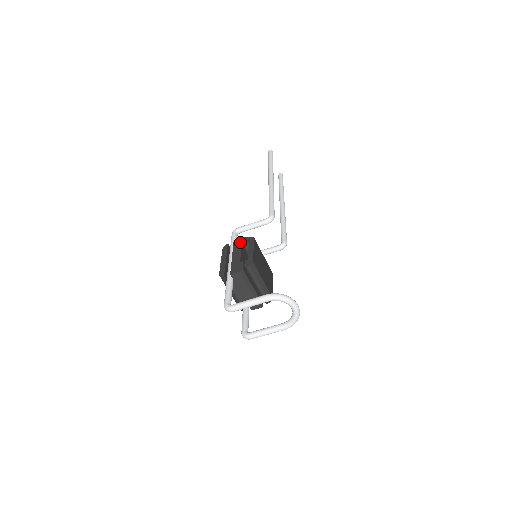
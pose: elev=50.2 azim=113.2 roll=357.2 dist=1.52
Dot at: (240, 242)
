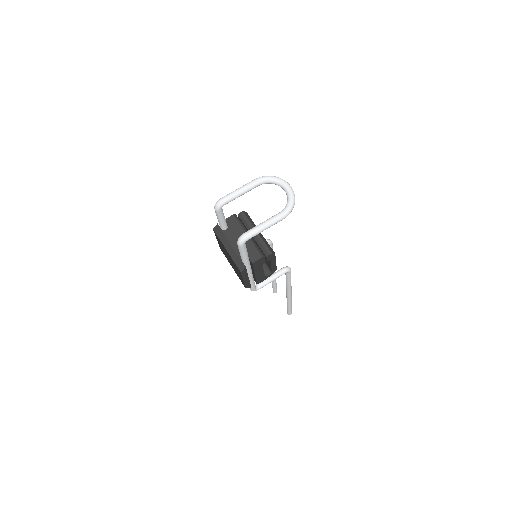
Dot at: occluded
